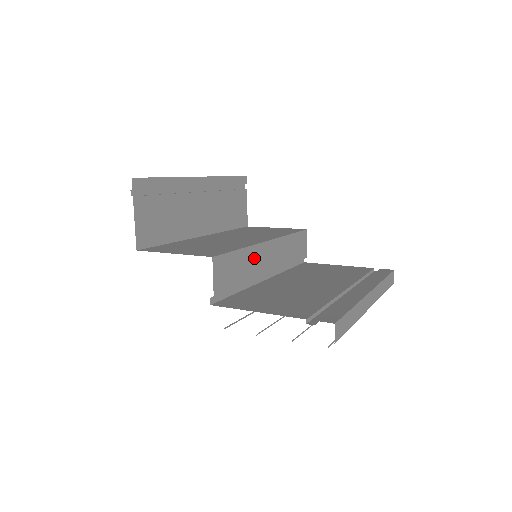
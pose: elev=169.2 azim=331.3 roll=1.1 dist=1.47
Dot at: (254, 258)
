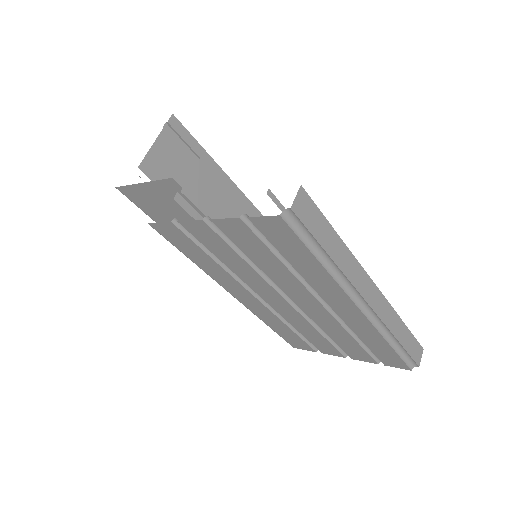
Dot at: occluded
